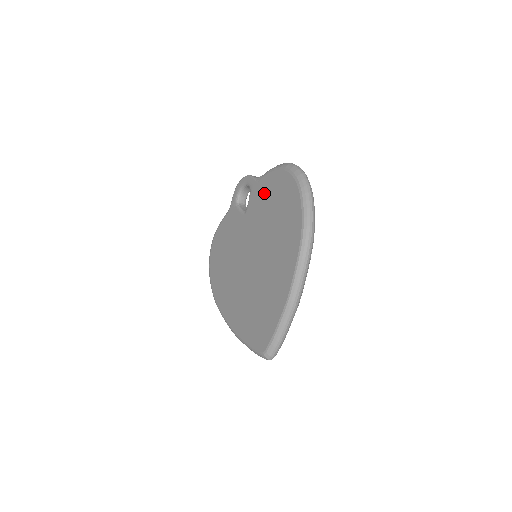
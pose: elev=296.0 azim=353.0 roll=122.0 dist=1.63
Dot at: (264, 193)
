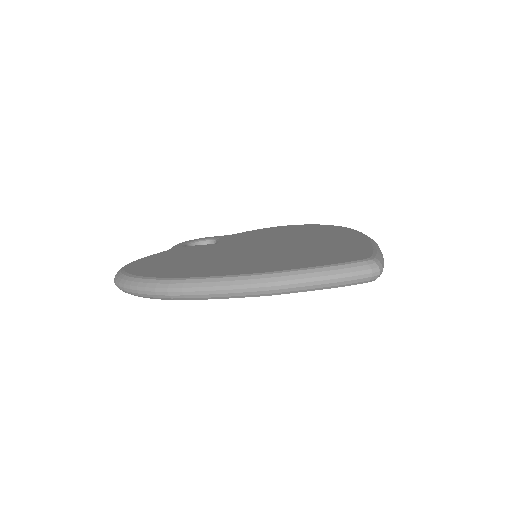
Dot at: (252, 233)
